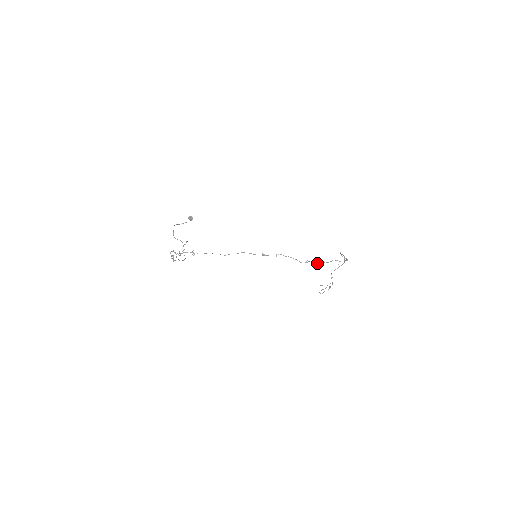
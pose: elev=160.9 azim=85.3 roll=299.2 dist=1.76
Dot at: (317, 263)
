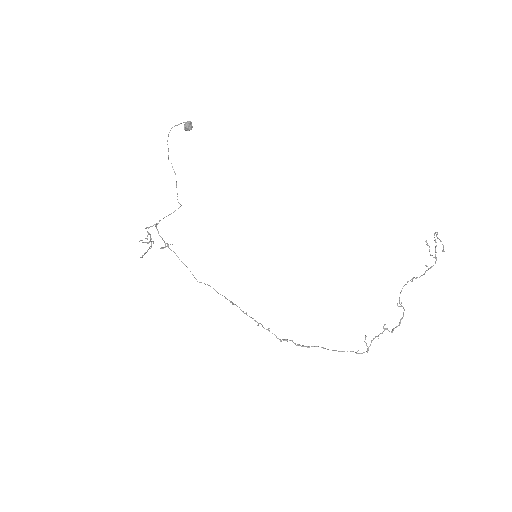
Dot at: (298, 345)
